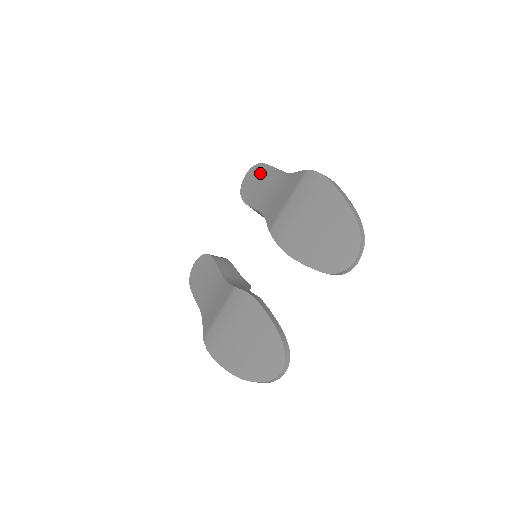
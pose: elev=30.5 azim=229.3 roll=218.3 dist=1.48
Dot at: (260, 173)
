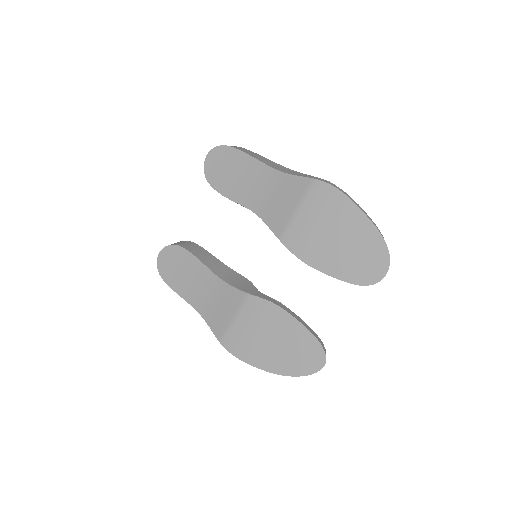
Dot at: (232, 159)
